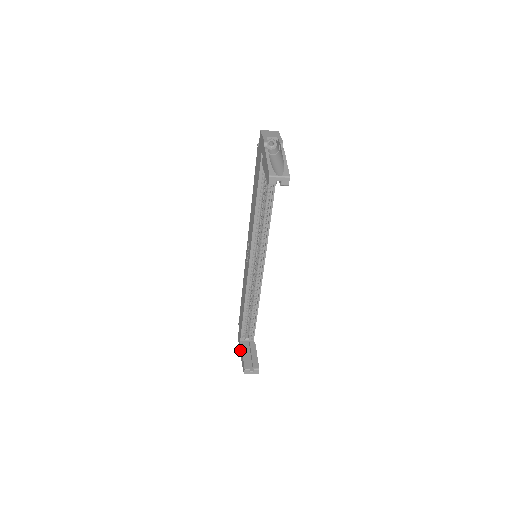
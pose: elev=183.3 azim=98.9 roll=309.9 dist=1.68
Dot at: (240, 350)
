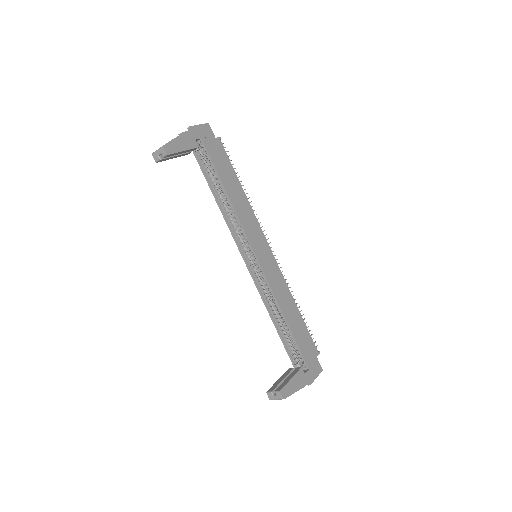
Dot at: occluded
